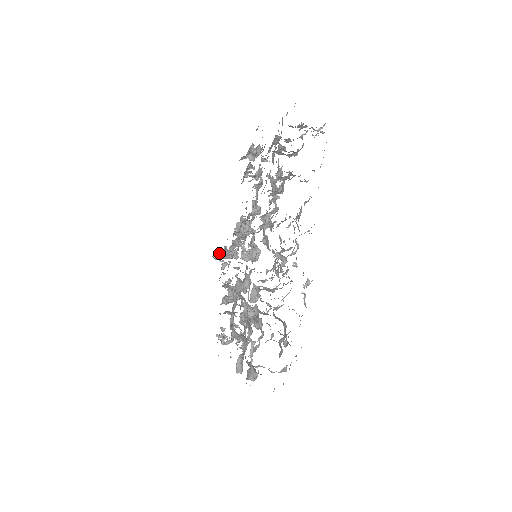
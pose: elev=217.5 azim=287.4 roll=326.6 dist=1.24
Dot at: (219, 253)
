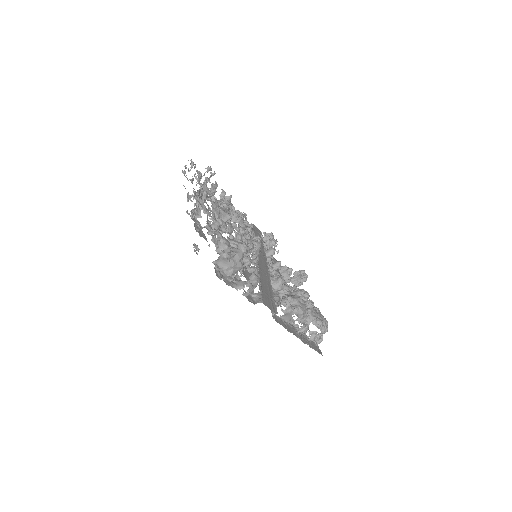
Dot at: occluded
